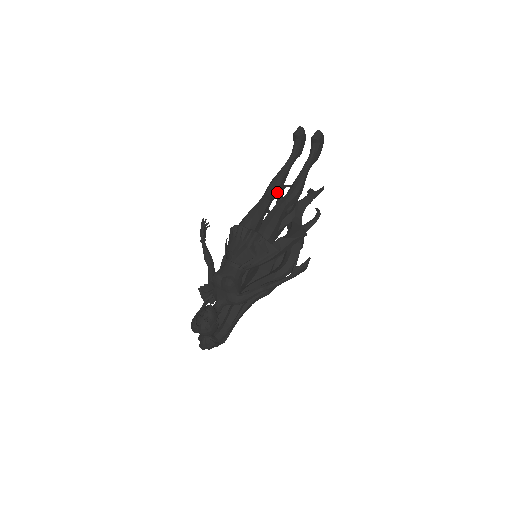
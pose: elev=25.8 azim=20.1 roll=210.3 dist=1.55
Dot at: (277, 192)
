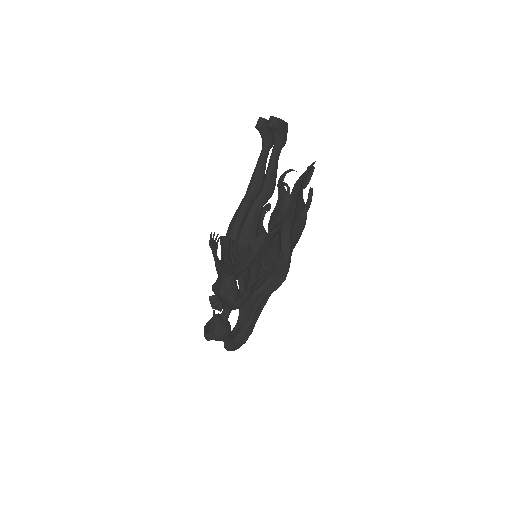
Dot at: (256, 190)
